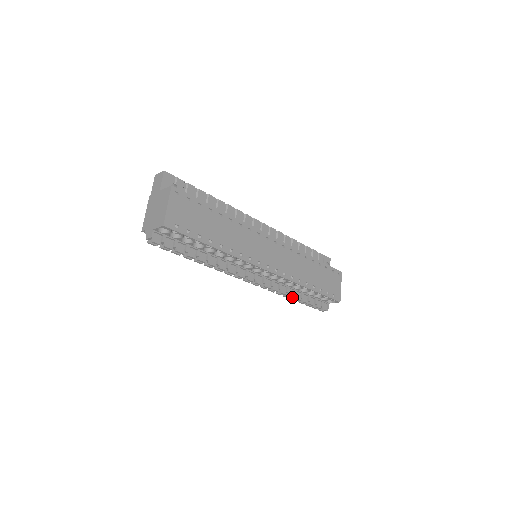
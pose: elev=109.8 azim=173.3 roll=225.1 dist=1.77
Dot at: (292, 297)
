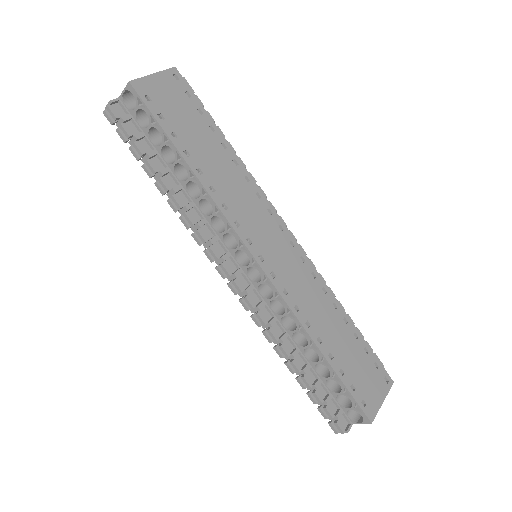
Dot at: (286, 354)
